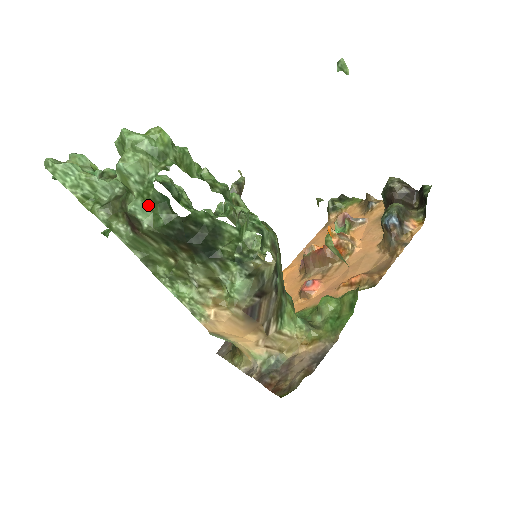
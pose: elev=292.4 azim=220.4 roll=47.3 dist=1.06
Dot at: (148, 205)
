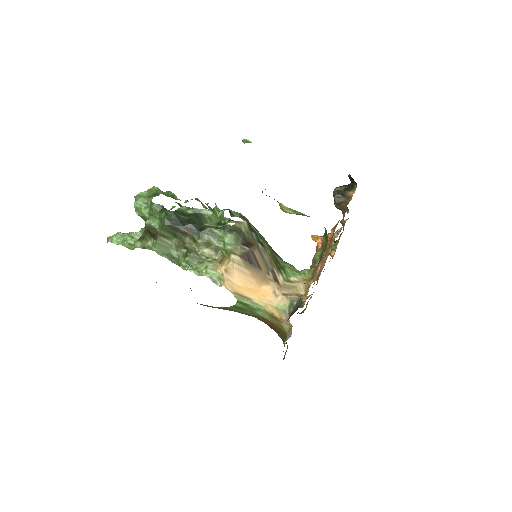
Dot at: (155, 217)
